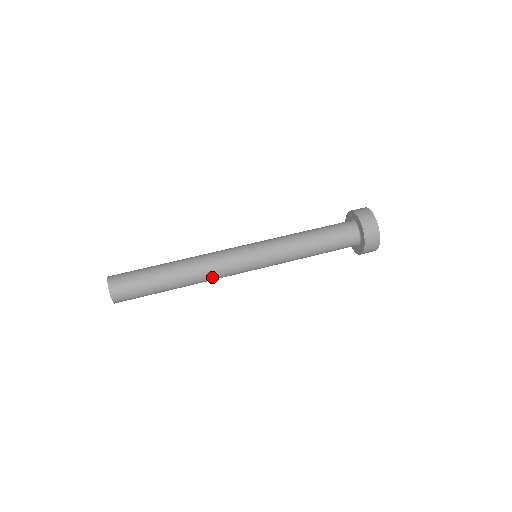
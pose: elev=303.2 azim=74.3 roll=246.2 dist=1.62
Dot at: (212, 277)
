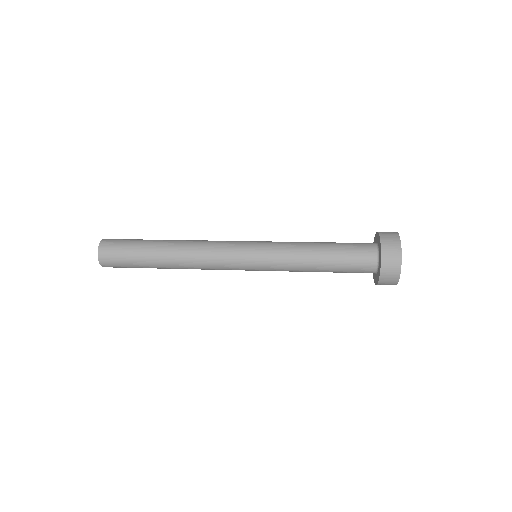
Dot at: (202, 247)
